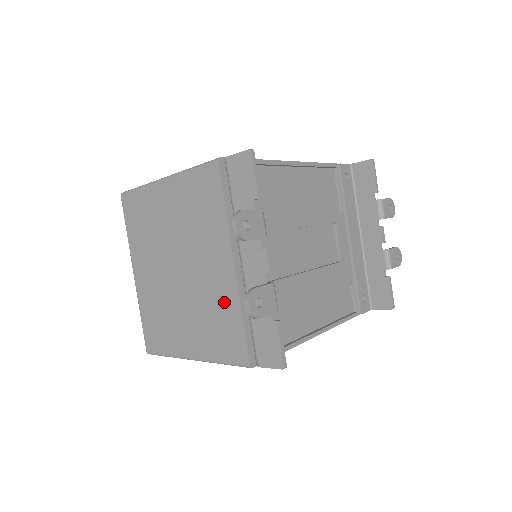
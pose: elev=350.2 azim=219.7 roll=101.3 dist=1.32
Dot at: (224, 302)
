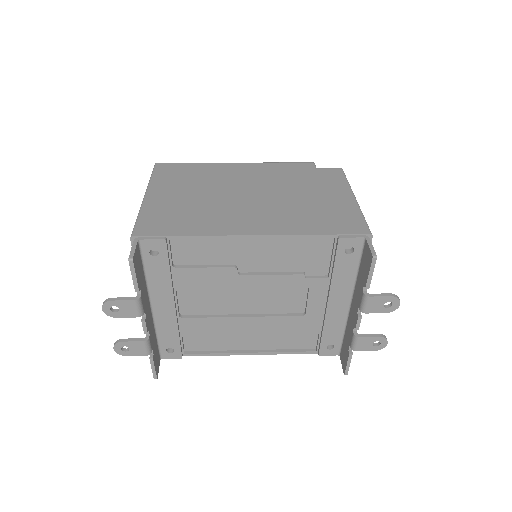
Dot at: occluded
